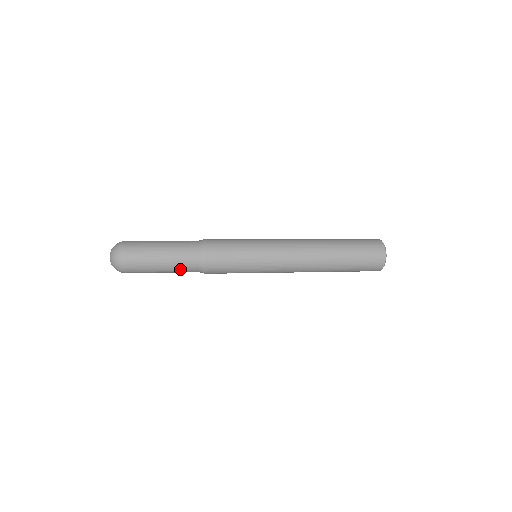
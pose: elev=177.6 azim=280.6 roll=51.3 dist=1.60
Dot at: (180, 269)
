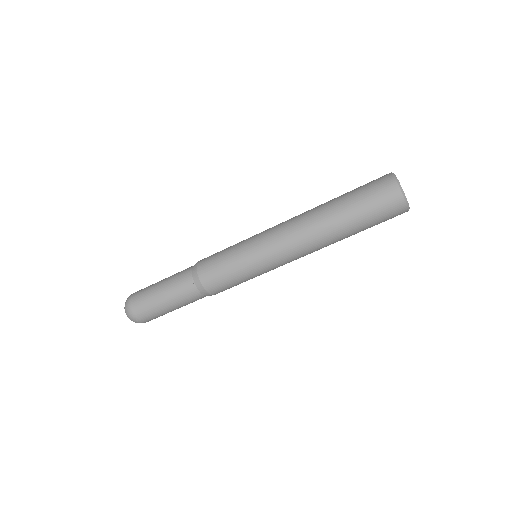
Dot at: (176, 275)
